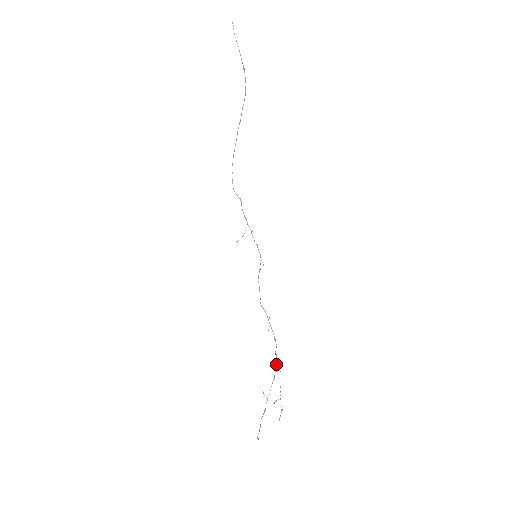
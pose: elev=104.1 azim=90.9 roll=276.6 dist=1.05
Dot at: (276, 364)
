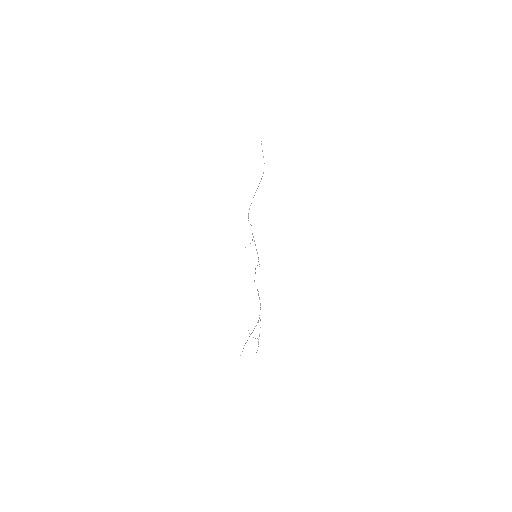
Dot at: occluded
